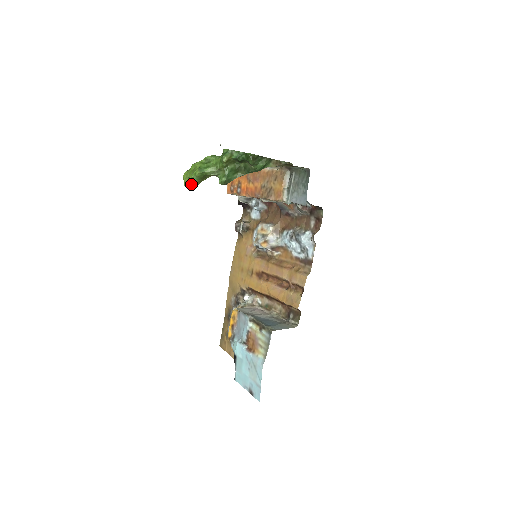
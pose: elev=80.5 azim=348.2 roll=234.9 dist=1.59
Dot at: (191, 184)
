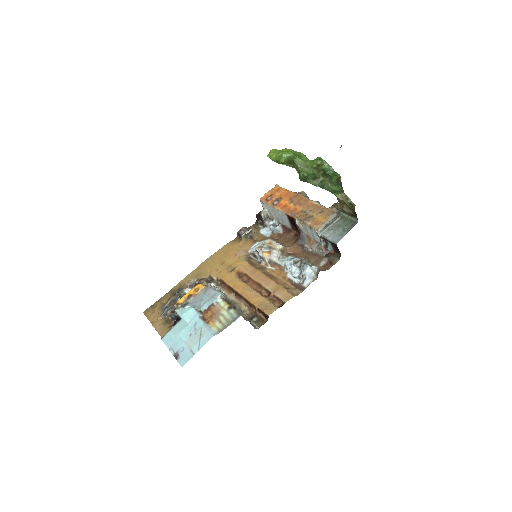
Dot at: (278, 158)
